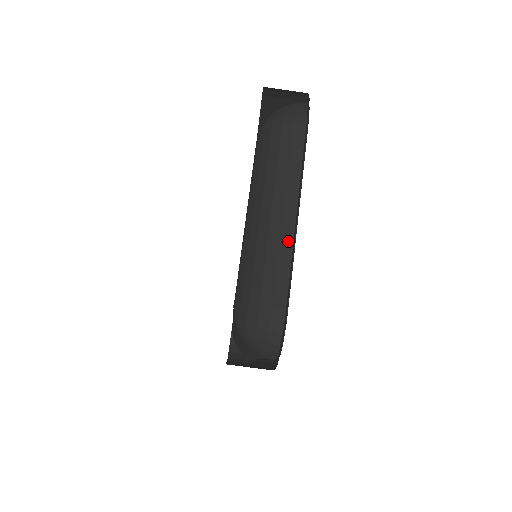
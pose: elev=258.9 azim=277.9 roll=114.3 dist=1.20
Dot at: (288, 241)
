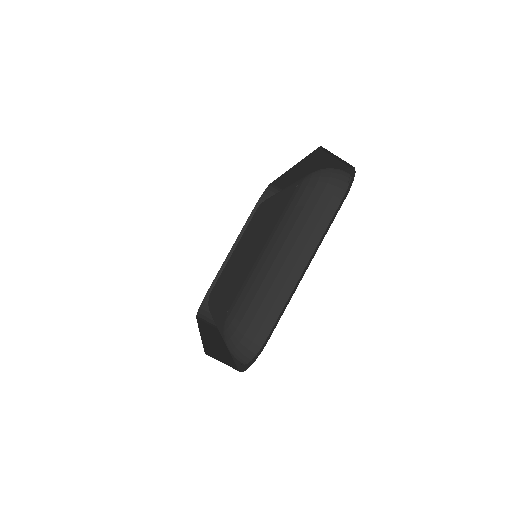
Dot at: (289, 288)
